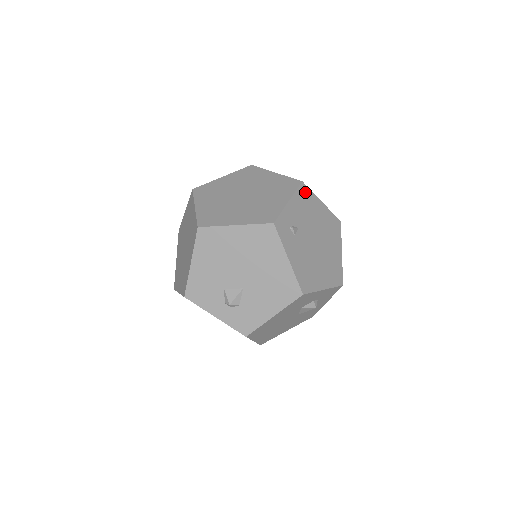
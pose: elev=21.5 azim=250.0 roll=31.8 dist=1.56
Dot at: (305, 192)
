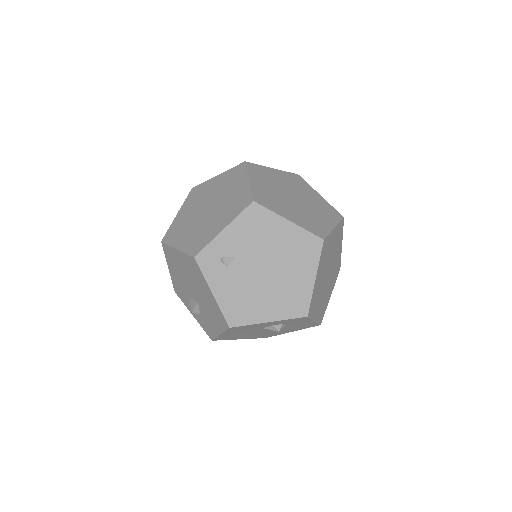
Dot at: (257, 213)
